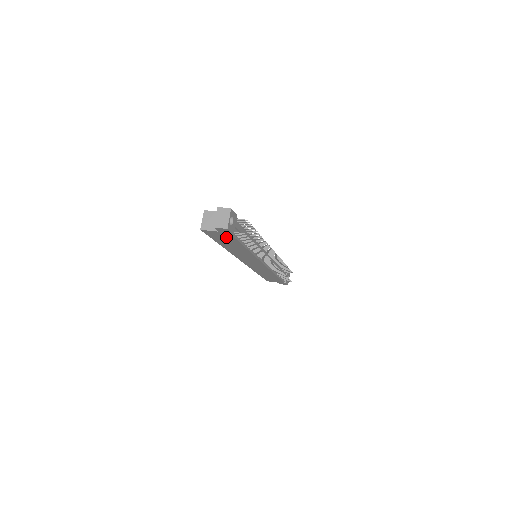
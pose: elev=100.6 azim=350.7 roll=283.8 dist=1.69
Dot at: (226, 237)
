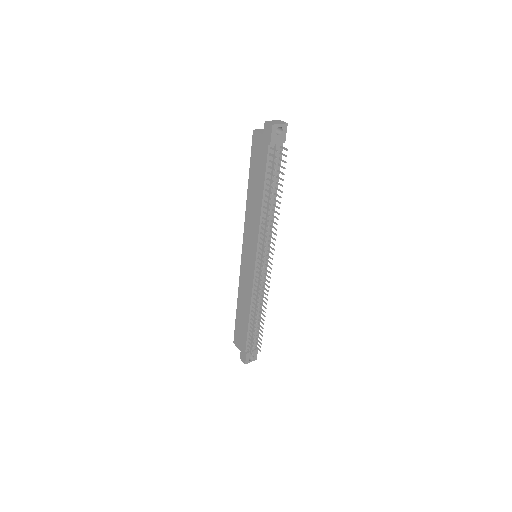
Dot at: (262, 154)
